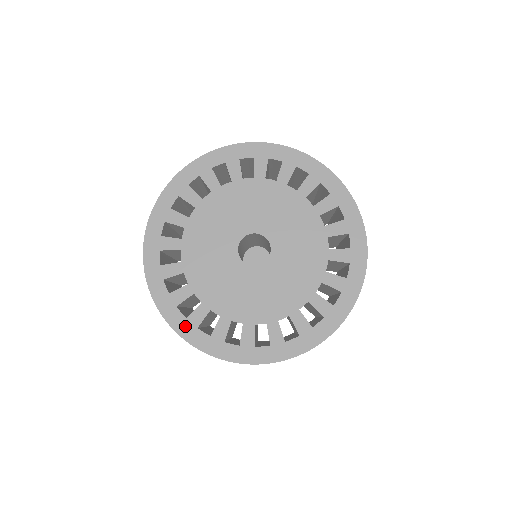
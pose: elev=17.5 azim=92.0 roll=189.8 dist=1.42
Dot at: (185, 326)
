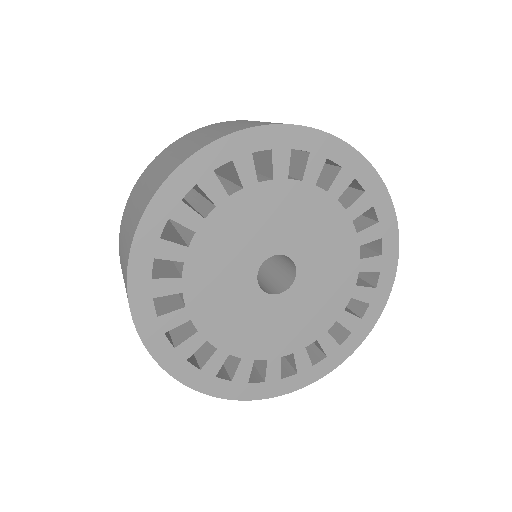
Dot at: (171, 357)
